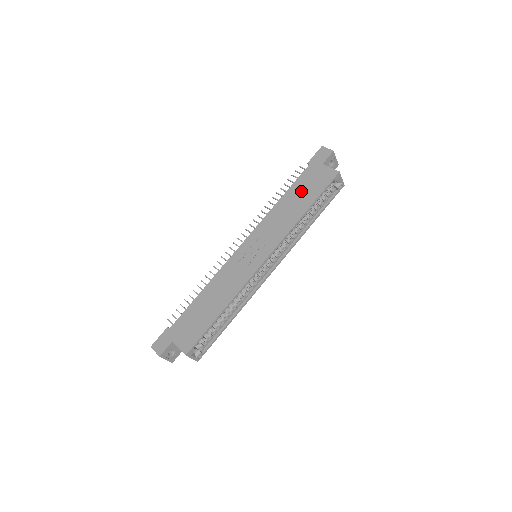
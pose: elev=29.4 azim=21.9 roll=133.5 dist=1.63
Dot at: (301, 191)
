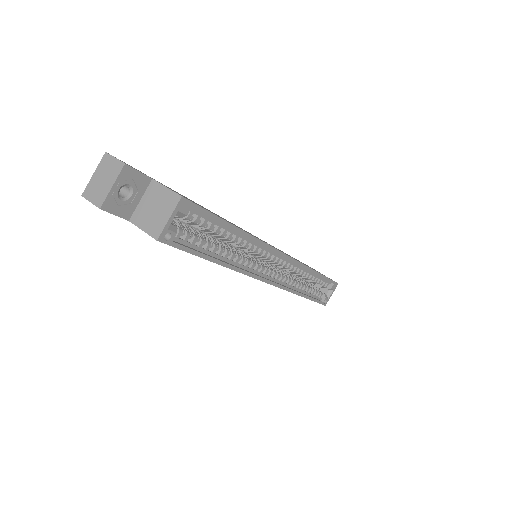
Dot at: occluded
